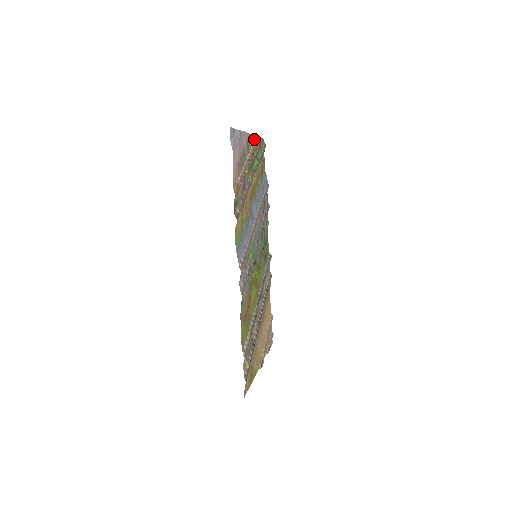
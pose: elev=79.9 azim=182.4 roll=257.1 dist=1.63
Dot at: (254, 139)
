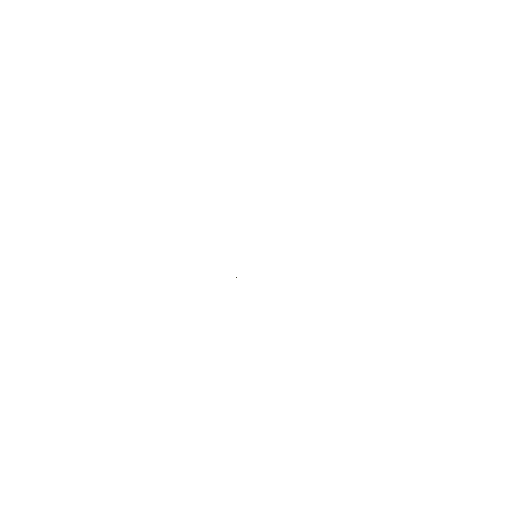
Dot at: occluded
